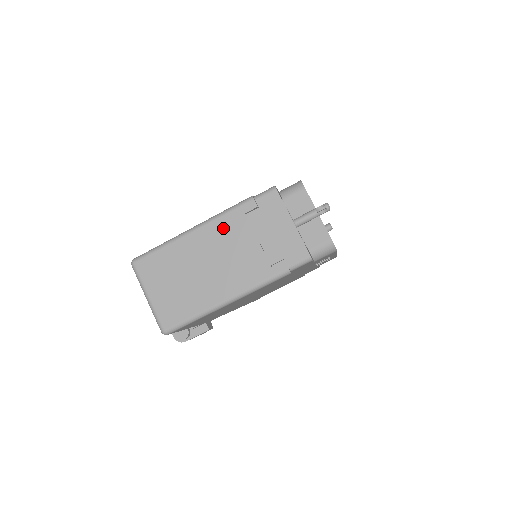
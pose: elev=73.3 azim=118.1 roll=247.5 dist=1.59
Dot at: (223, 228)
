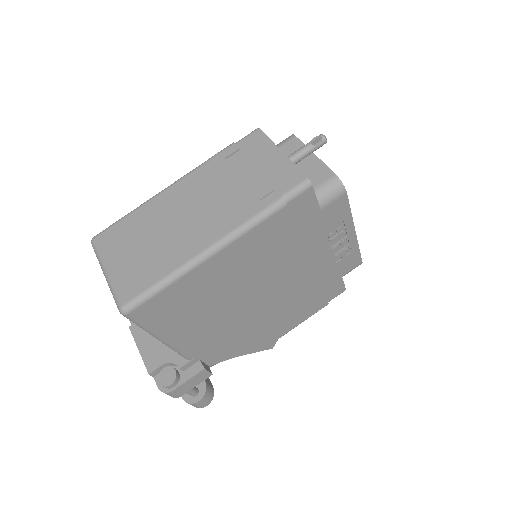
Dot at: (200, 178)
